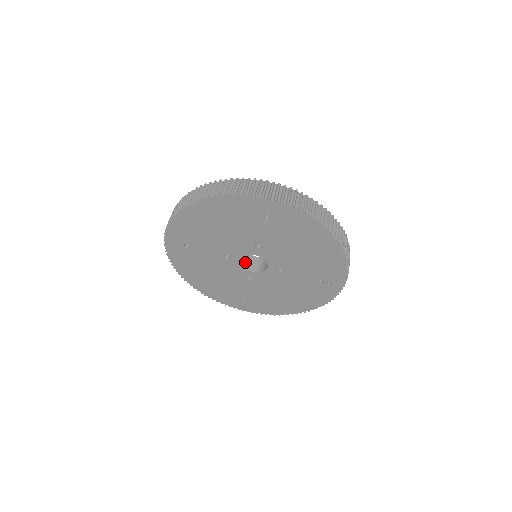
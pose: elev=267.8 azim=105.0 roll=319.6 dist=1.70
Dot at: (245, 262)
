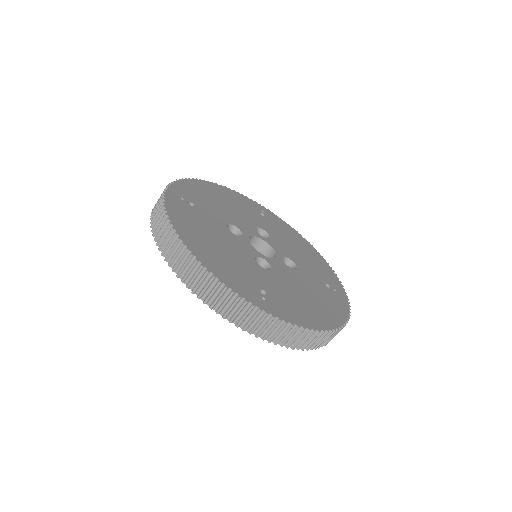
Dot at: occluded
